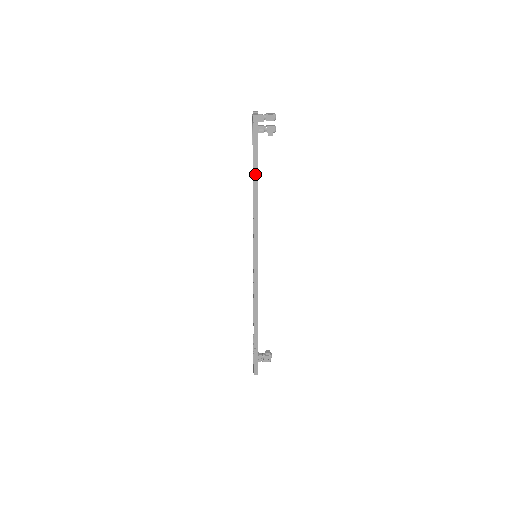
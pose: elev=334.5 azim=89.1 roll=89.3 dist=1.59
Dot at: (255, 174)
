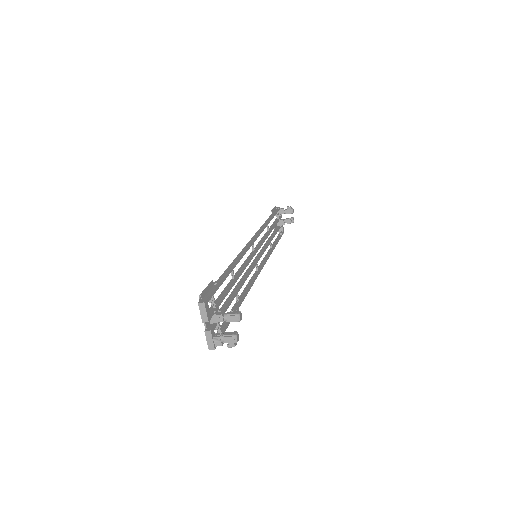
Dot at: (270, 217)
